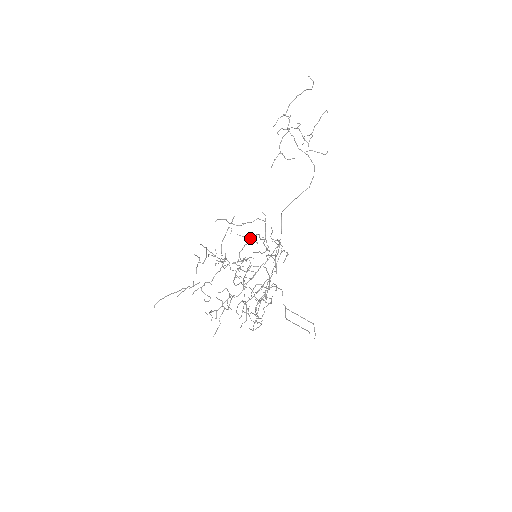
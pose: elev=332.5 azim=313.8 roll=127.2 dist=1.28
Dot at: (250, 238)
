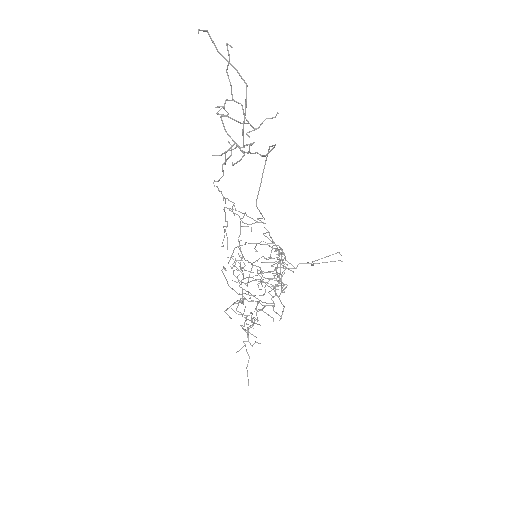
Dot at: occluded
